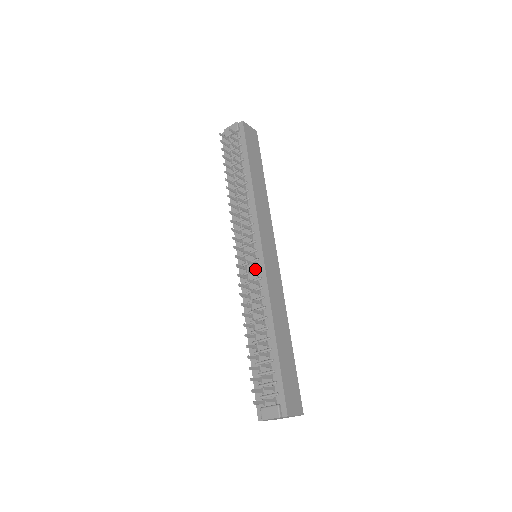
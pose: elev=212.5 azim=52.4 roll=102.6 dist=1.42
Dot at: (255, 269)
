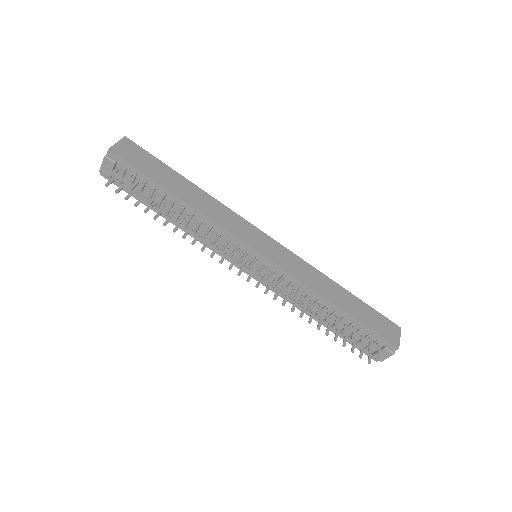
Dot at: (272, 274)
